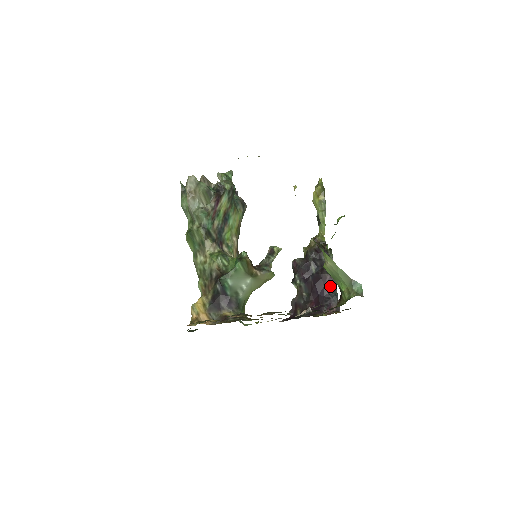
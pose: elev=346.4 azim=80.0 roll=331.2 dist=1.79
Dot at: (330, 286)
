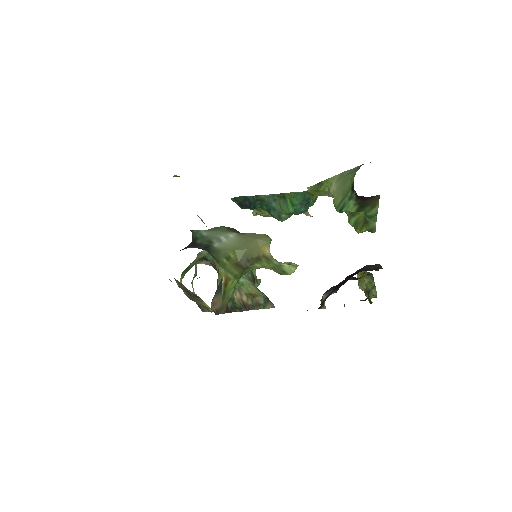
Dot at: (371, 269)
